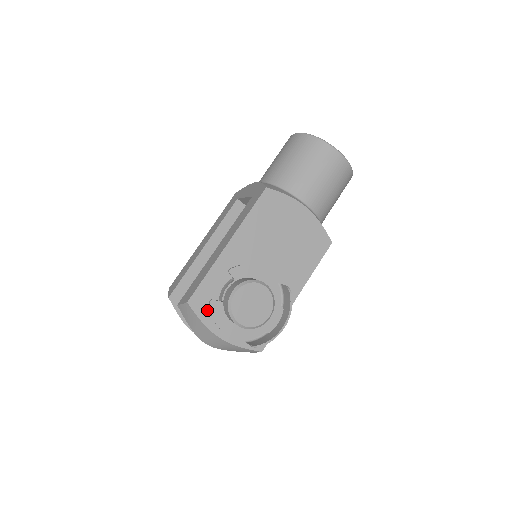
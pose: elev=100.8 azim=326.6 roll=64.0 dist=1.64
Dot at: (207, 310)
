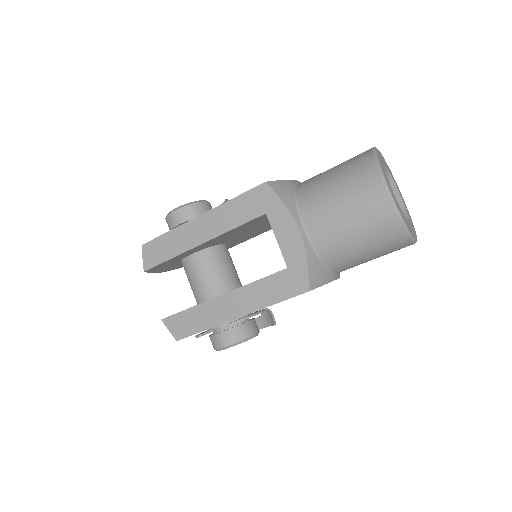
Dot at: occluded
